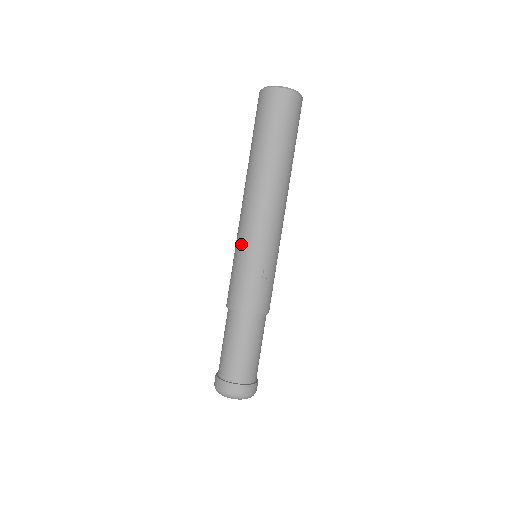
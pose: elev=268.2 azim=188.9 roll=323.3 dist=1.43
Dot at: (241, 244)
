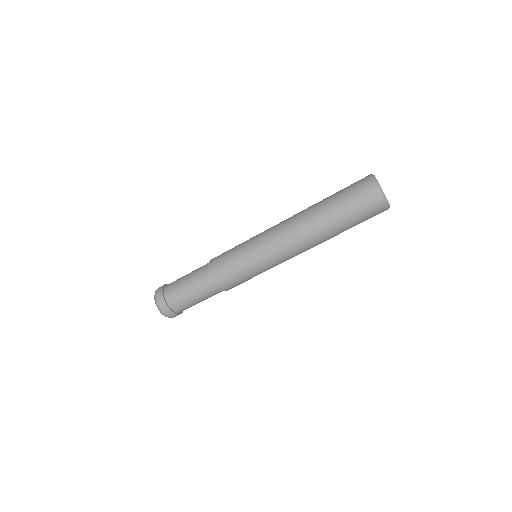
Dot at: (253, 238)
